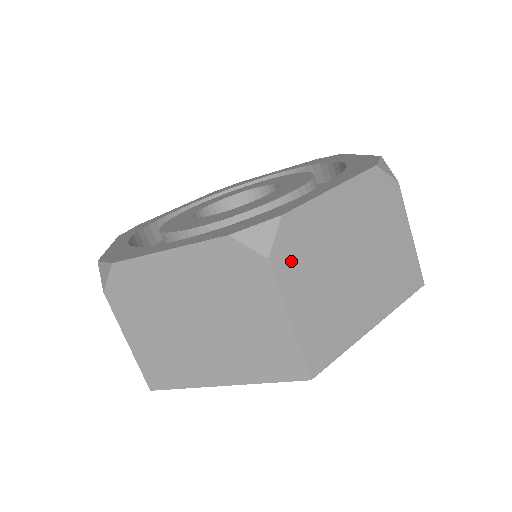
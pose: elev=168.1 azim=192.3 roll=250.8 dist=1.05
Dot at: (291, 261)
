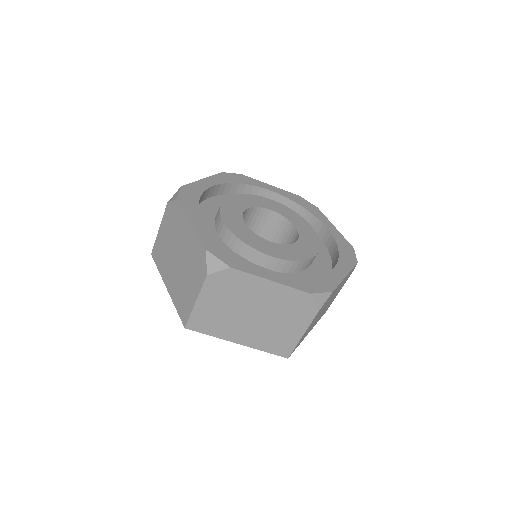
Dot at: (218, 285)
